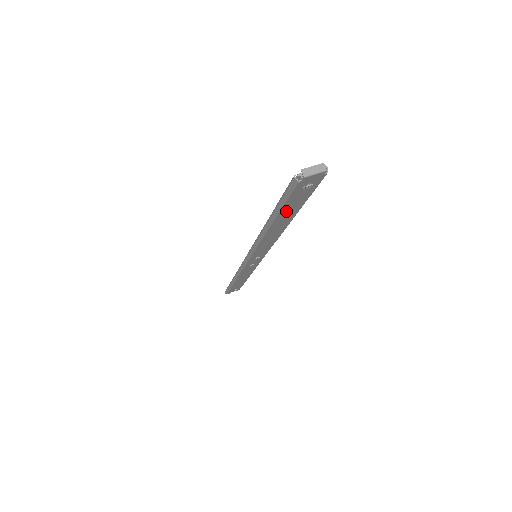
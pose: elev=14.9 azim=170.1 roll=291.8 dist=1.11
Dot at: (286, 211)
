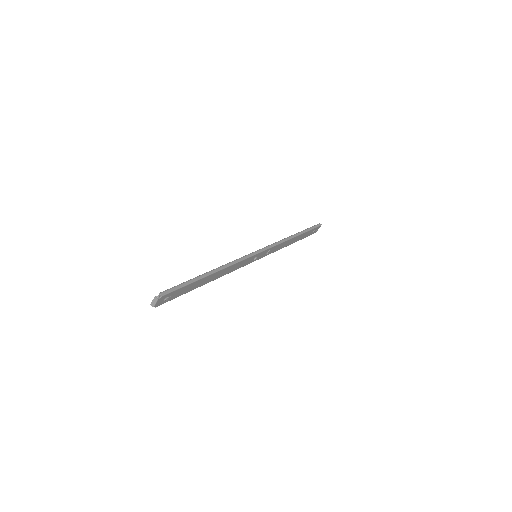
Dot at: (191, 288)
